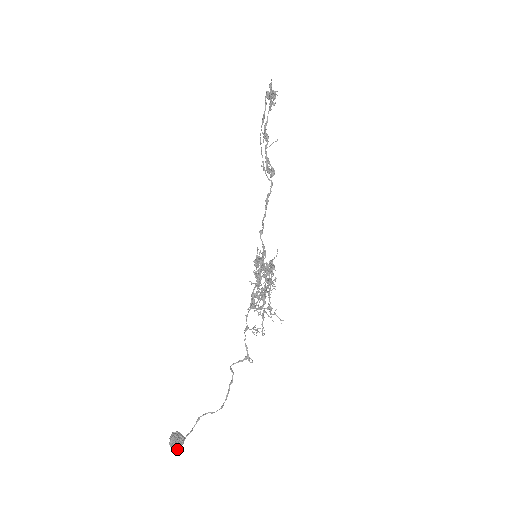
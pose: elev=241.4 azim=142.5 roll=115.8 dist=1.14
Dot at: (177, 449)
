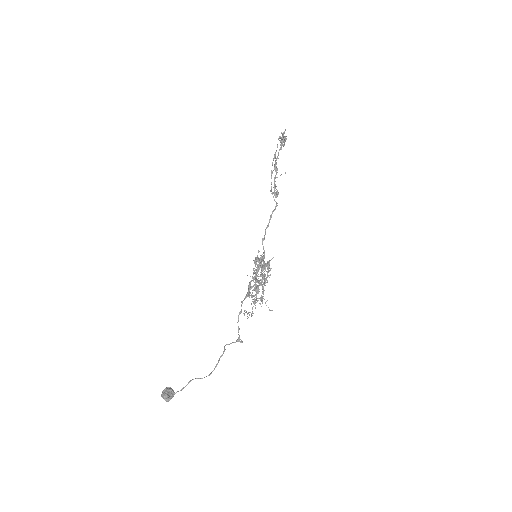
Dot at: (167, 400)
